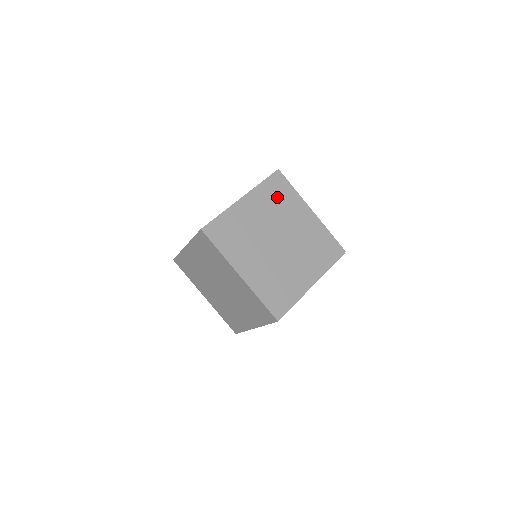
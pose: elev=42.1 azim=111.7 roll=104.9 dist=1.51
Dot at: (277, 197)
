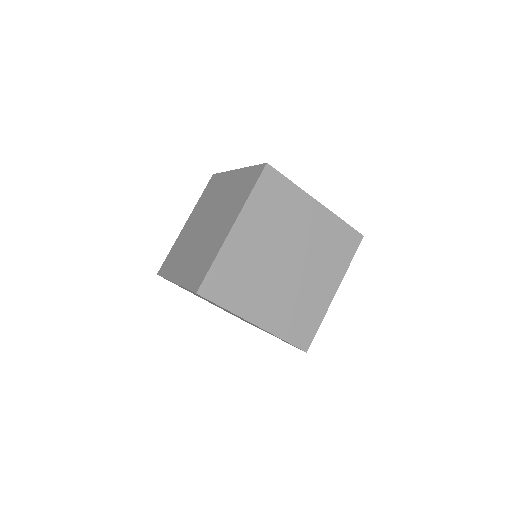
Dot at: occluded
